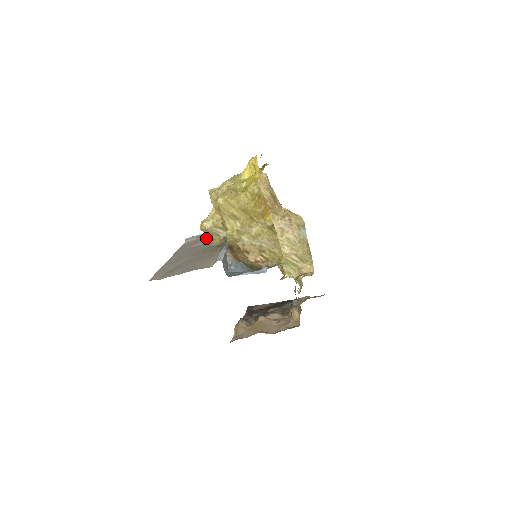
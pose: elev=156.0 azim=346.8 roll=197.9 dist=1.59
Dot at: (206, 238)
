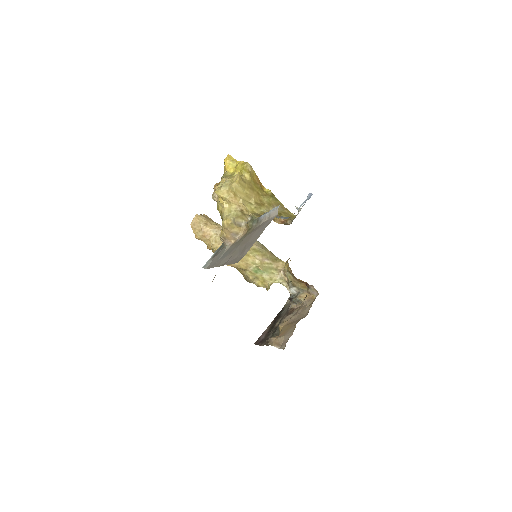
Dot at: (226, 244)
